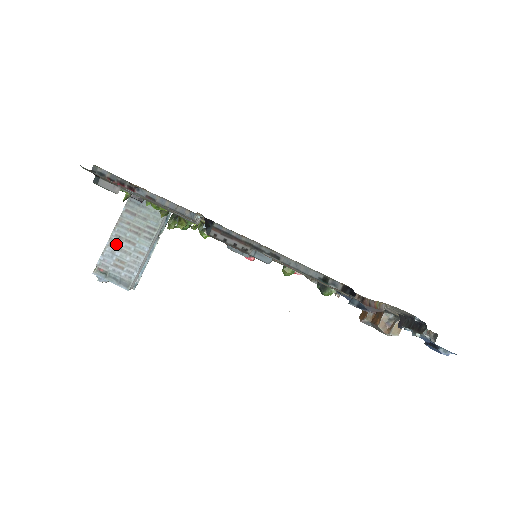
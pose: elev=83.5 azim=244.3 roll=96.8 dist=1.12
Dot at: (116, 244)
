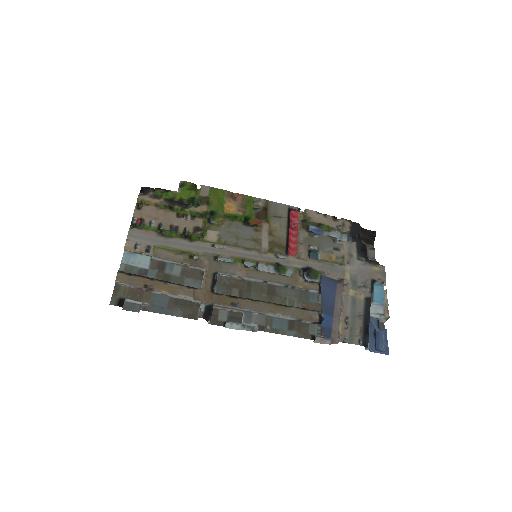
Dot at: occluded
